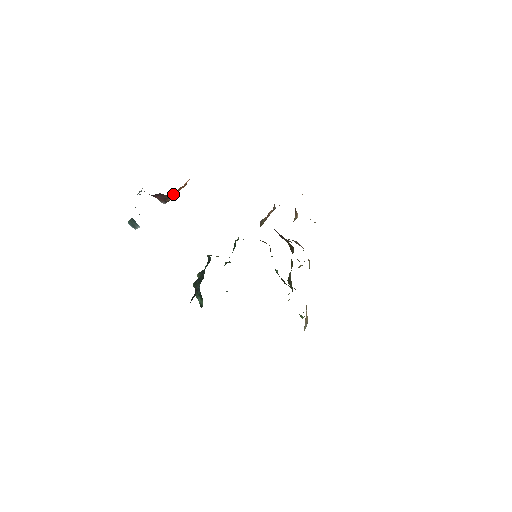
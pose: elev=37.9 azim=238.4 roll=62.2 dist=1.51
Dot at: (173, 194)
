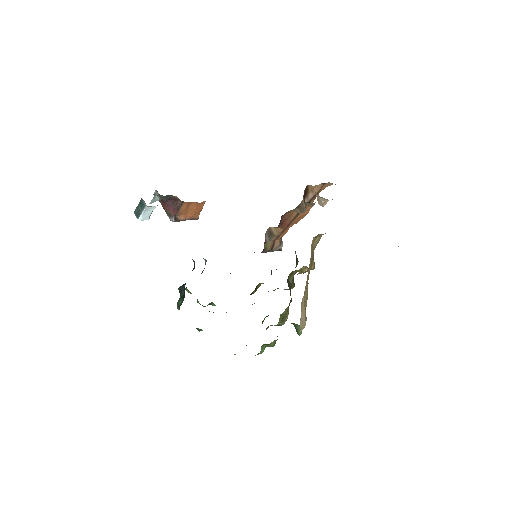
Dot at: (185, 205)
